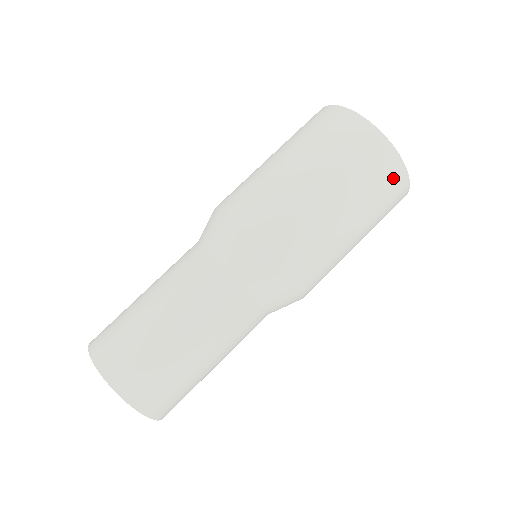
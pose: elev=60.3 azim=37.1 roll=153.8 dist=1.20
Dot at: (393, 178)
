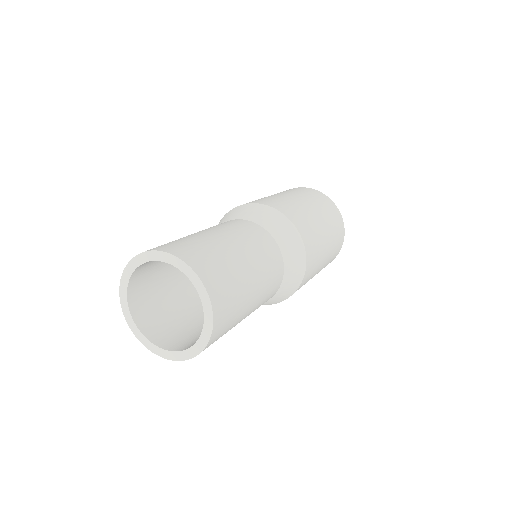
Dot at: (330, 204)
